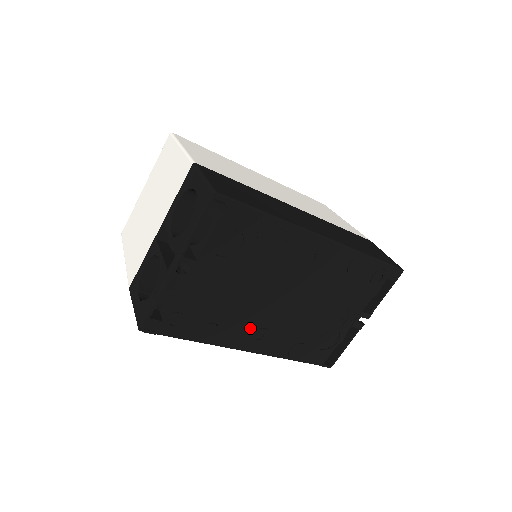
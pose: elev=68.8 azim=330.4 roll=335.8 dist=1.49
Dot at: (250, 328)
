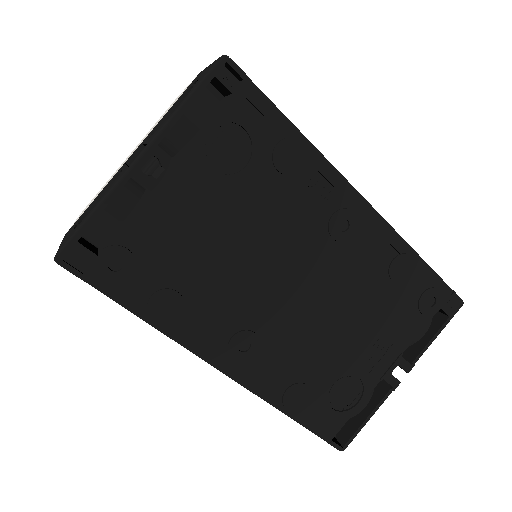
Dot at: (232, 324)
